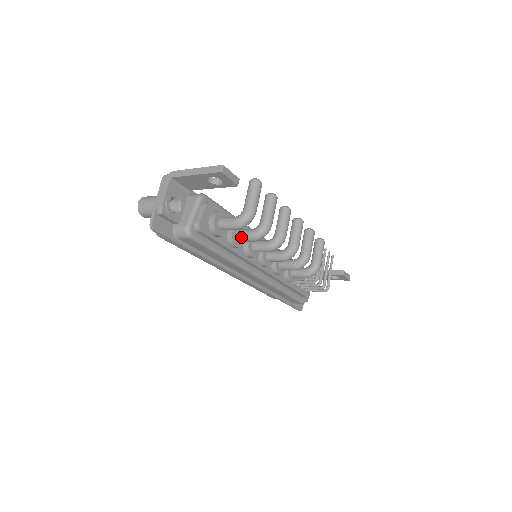
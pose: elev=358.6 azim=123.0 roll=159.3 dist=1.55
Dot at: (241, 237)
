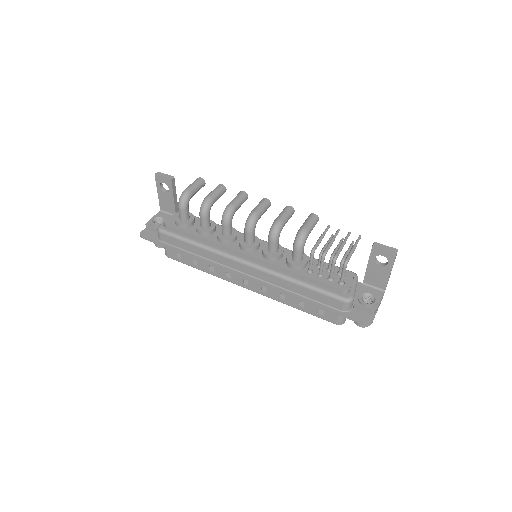
Dot at: (200, 221)
